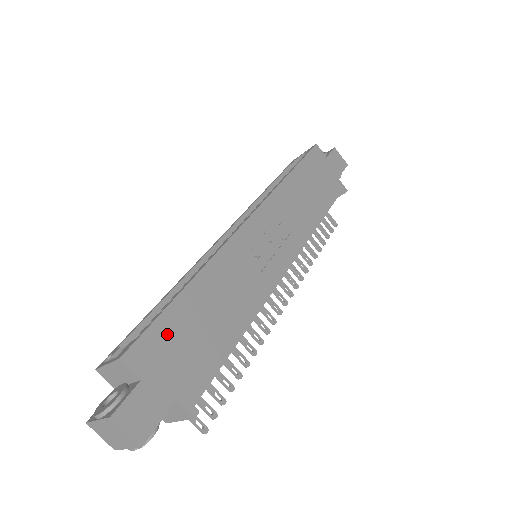
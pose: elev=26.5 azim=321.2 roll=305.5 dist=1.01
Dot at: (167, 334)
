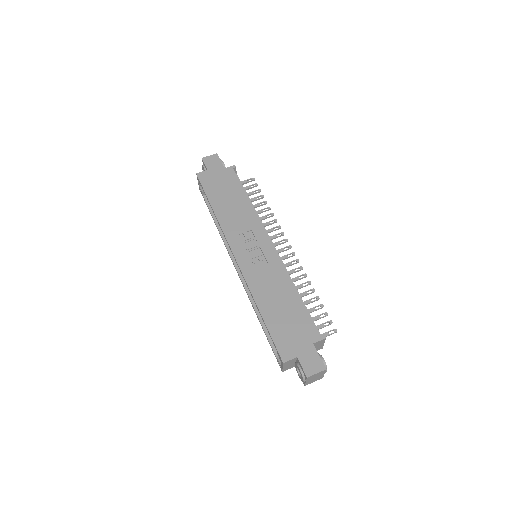
Dot at: (281, 335)
